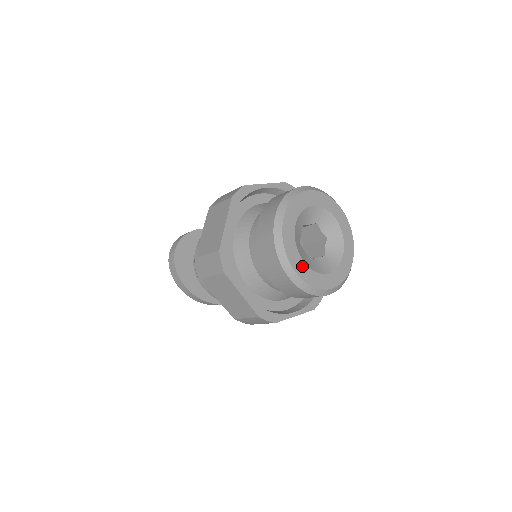
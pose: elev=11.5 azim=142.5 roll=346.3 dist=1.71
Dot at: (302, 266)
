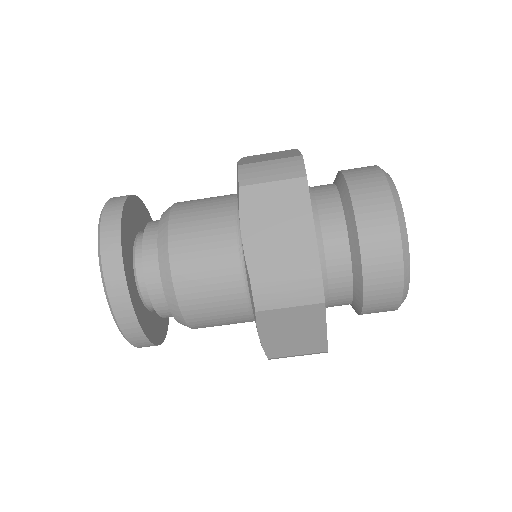
Dot at: occluded
